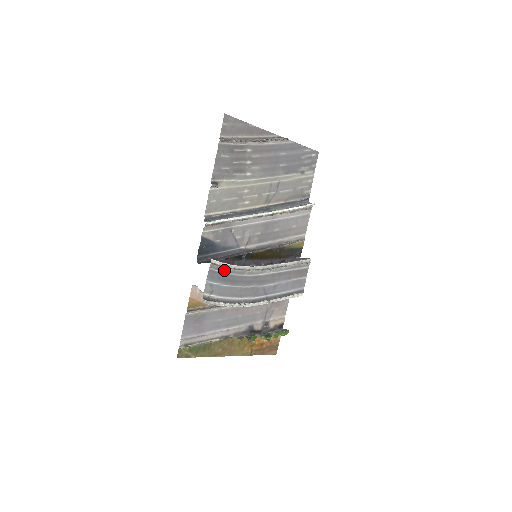
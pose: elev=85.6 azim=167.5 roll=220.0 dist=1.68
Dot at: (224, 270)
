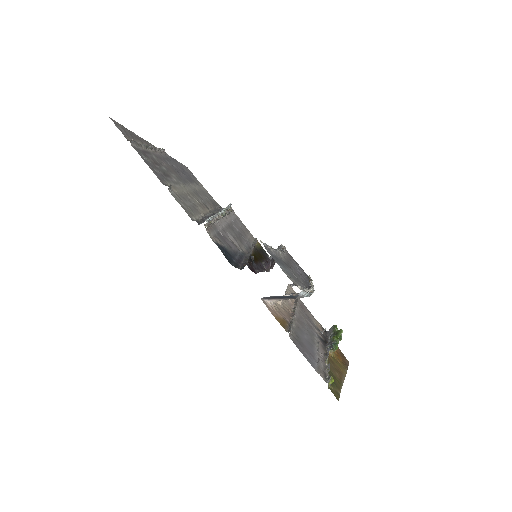
Dot at: (272, 253)
